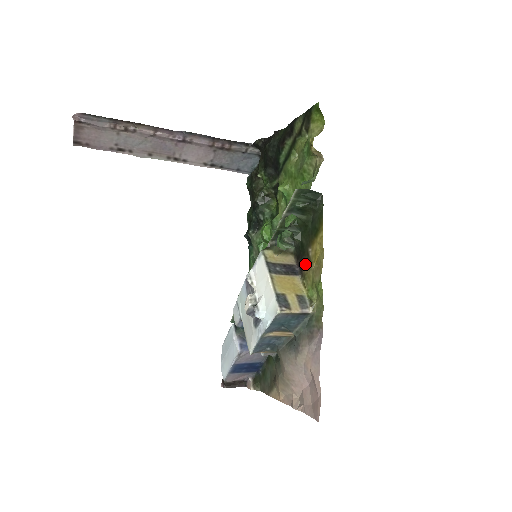
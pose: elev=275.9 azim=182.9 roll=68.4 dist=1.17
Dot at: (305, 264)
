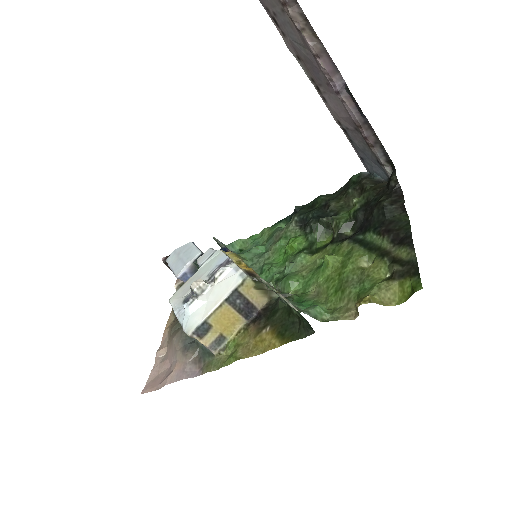
Dot at: (256, 326)
